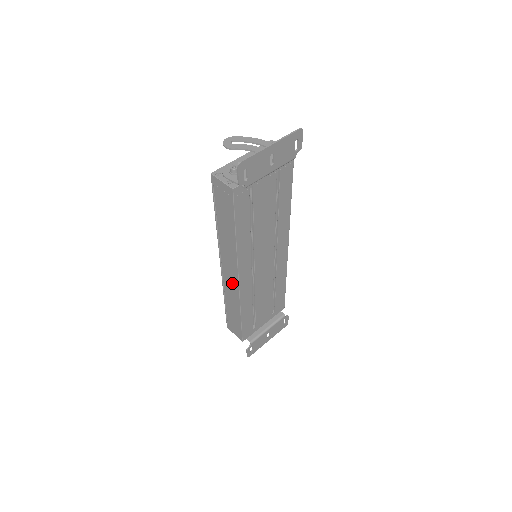
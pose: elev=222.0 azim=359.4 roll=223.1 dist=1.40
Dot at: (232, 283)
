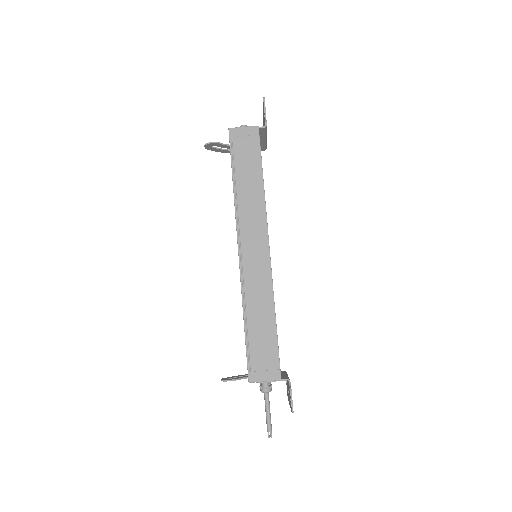
Dot at: (259, 263)
